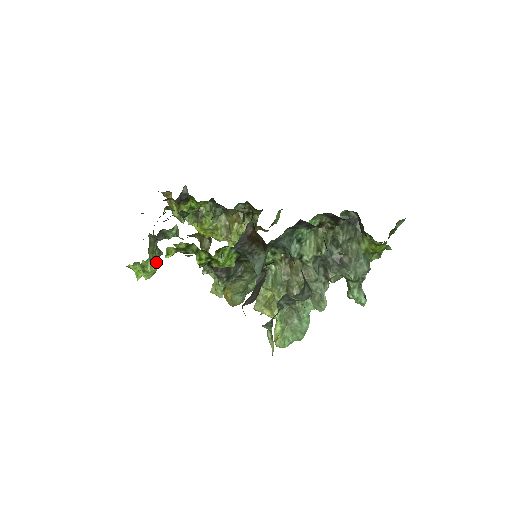
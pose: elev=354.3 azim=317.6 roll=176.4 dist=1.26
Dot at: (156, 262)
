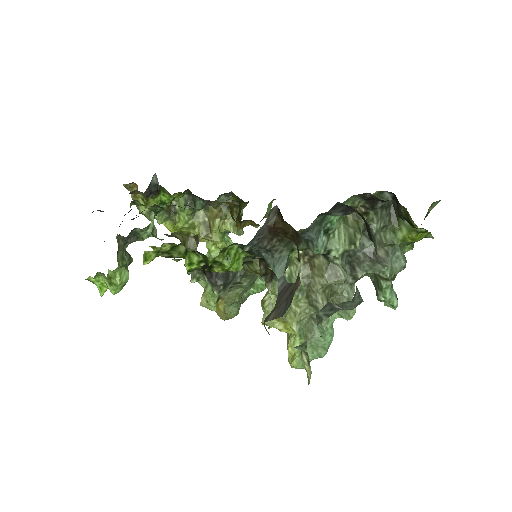
Dot at: (126, 271)
